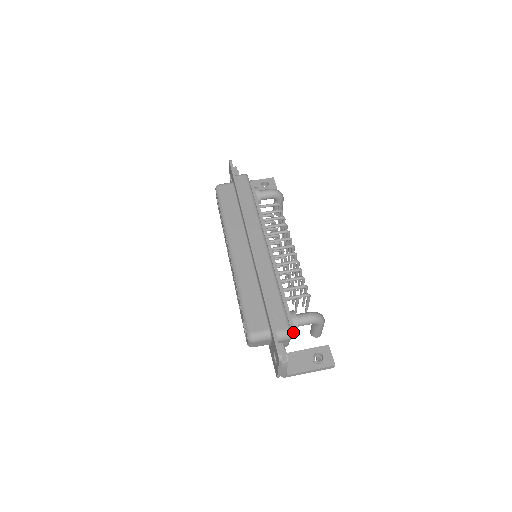
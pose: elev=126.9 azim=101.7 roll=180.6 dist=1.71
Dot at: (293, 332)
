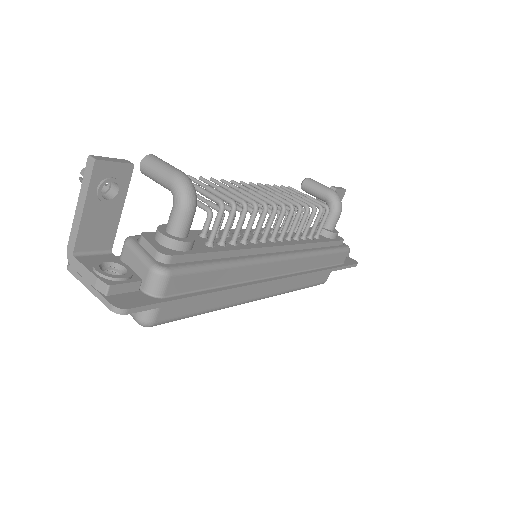
Dot at: occluded
